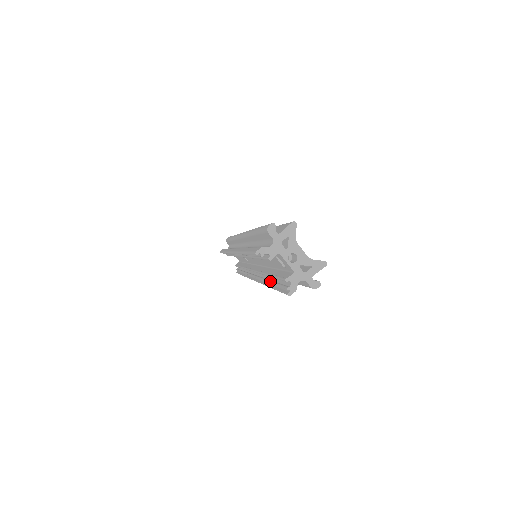
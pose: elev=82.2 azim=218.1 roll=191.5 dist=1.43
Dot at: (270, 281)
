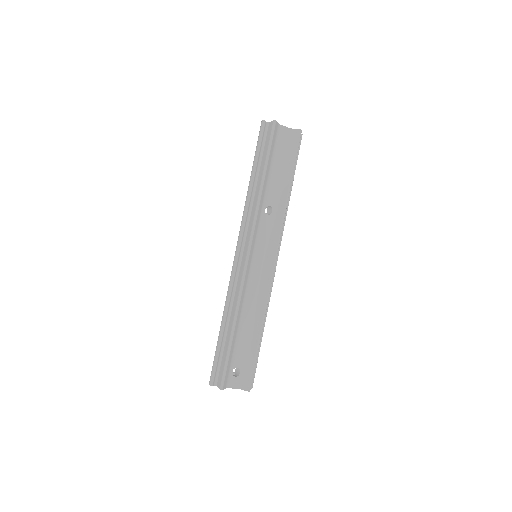
Dot at: occluded
